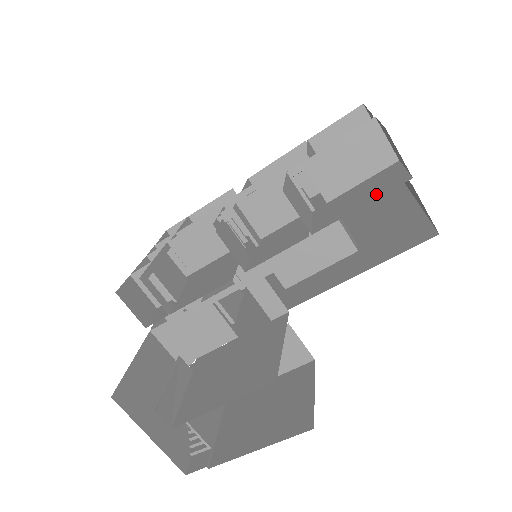
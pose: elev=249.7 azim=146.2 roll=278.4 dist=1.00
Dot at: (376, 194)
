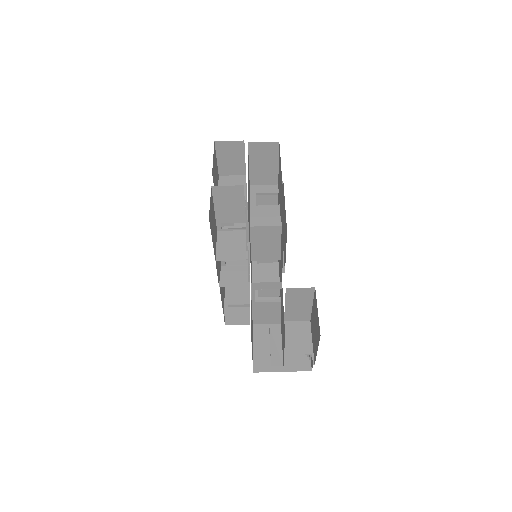
Dot at: occluded
